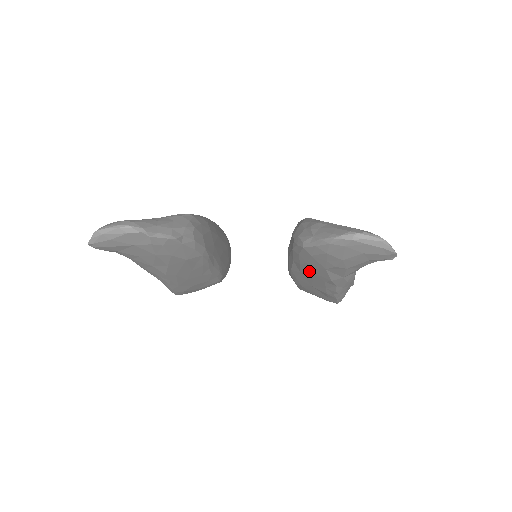
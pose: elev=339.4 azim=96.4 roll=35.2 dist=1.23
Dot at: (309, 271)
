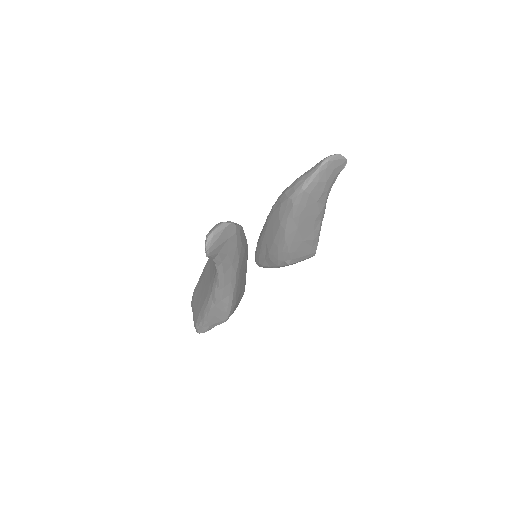
Dot at: (305, 217)
